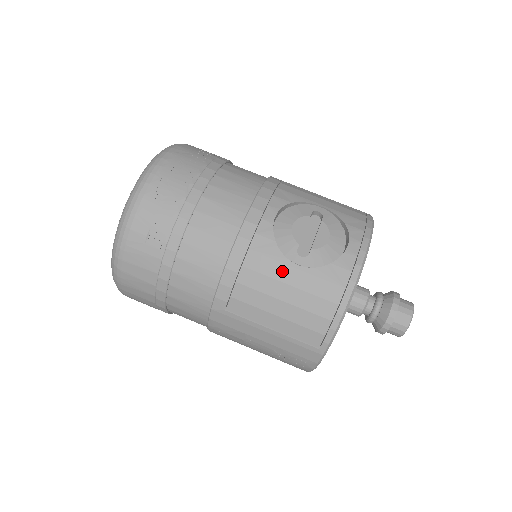
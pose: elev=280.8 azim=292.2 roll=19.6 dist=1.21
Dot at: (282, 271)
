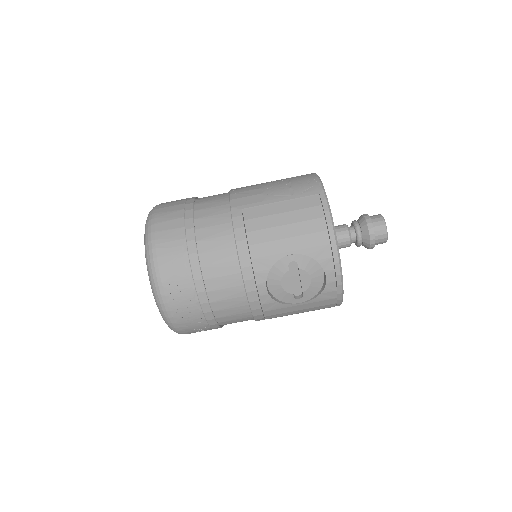
Dot at: (291, 309)
